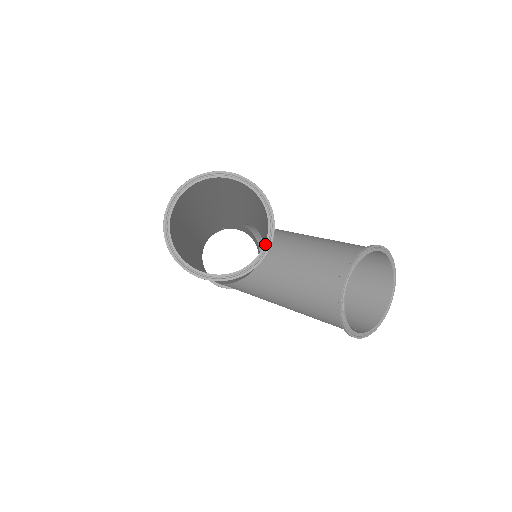
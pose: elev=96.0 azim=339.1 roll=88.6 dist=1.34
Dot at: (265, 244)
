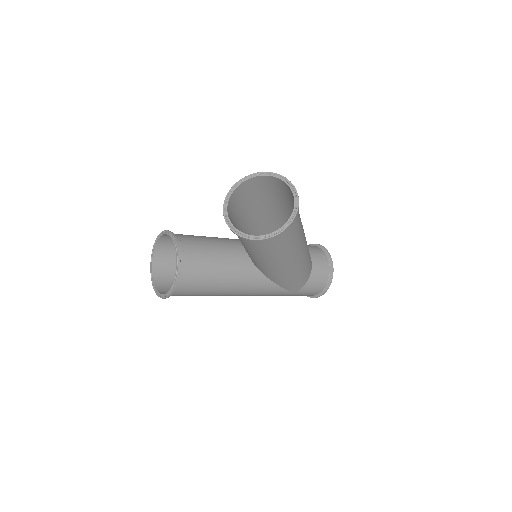
Dot at: (175, 249)
